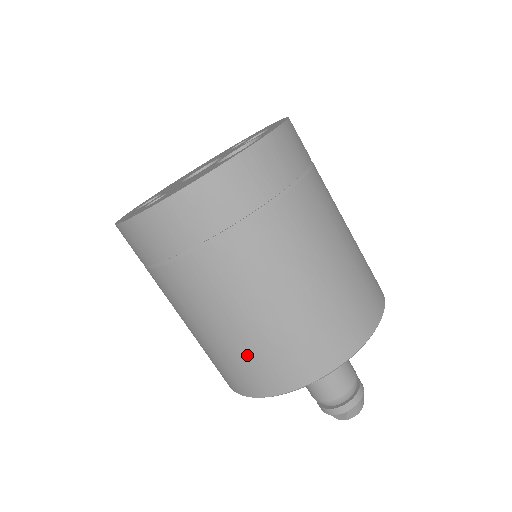
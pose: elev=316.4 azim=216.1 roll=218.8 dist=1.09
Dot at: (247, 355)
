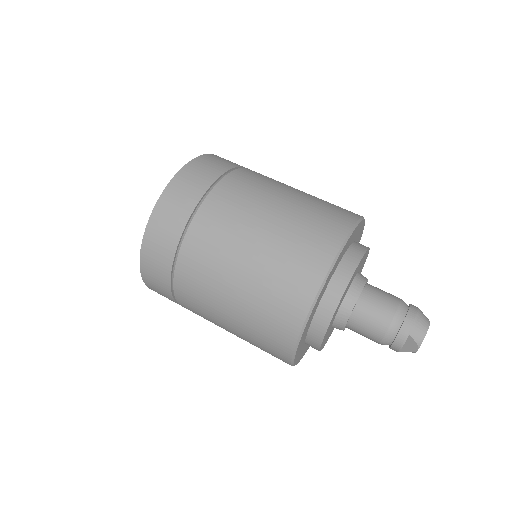
Dot at: (257, 312)
